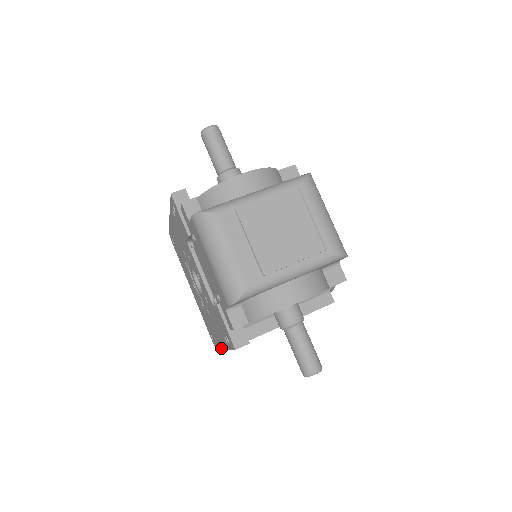
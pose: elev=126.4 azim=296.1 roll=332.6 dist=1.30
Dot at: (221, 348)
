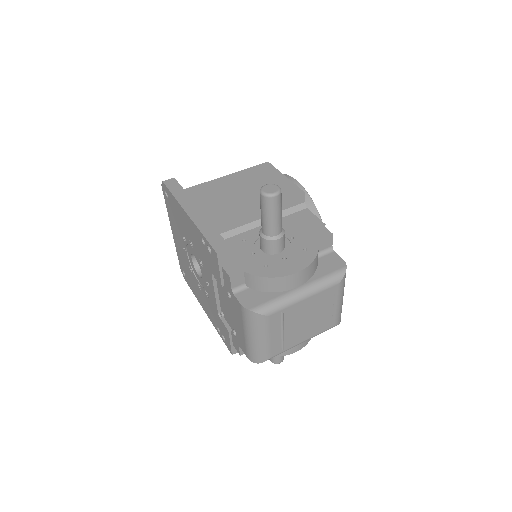
Dot at: occluded
